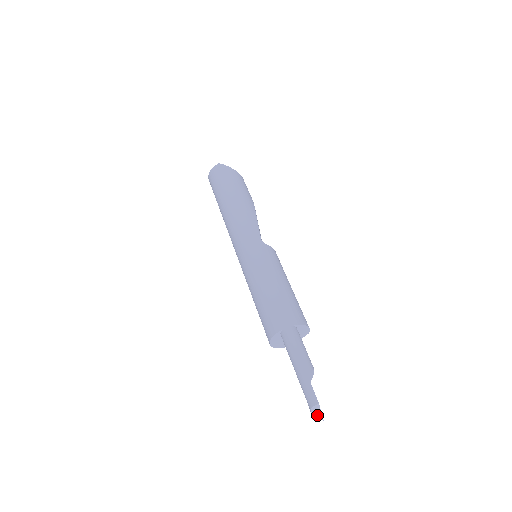
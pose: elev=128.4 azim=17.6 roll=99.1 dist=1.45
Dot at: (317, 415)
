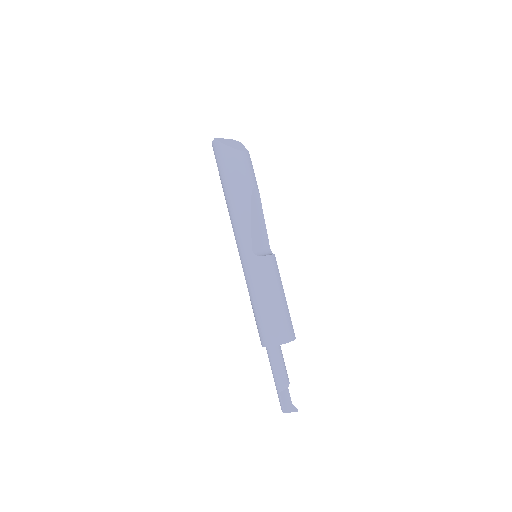
Dot at: (290, 411)
